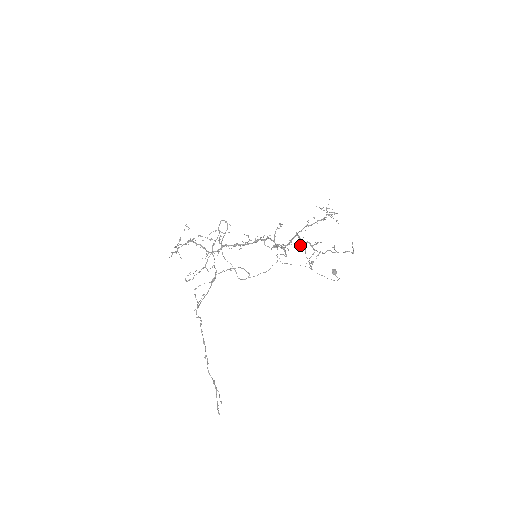
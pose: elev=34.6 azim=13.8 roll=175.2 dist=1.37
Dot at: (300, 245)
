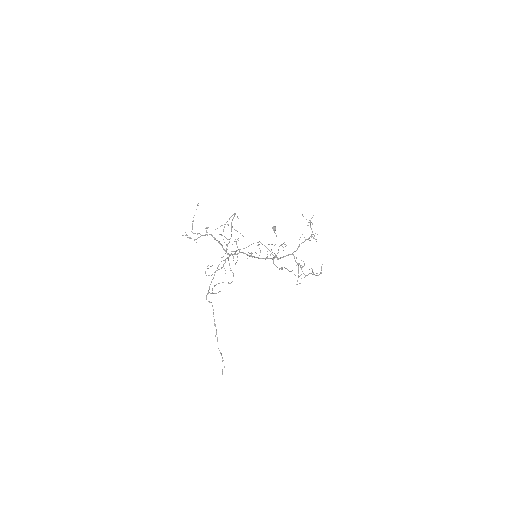
Dot at: occluded
